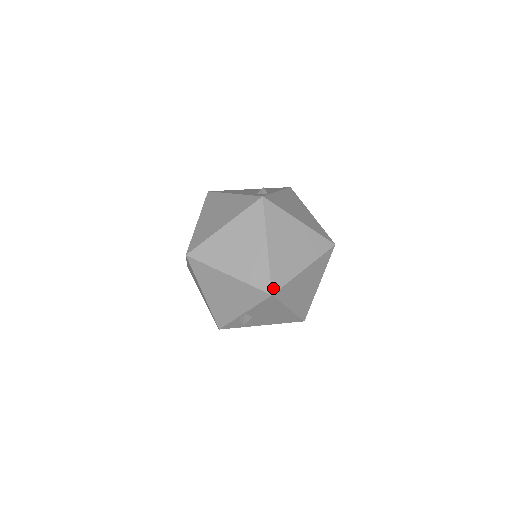
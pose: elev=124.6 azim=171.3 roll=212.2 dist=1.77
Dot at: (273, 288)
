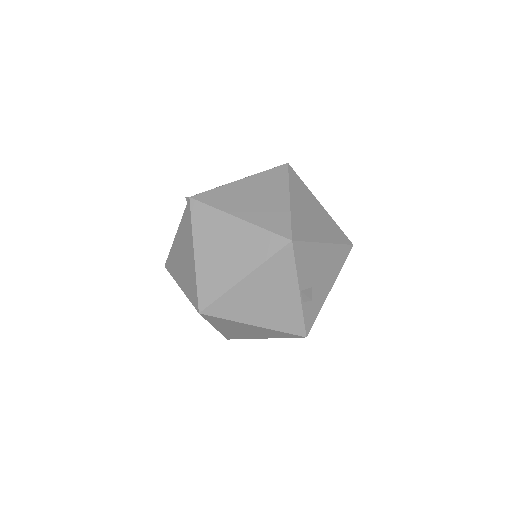
Dot at: (285, 236)
